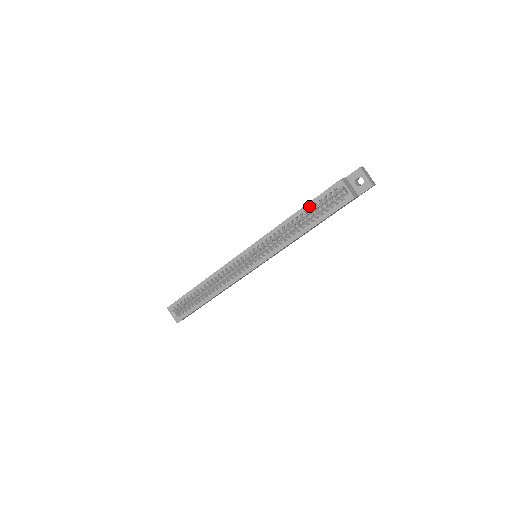
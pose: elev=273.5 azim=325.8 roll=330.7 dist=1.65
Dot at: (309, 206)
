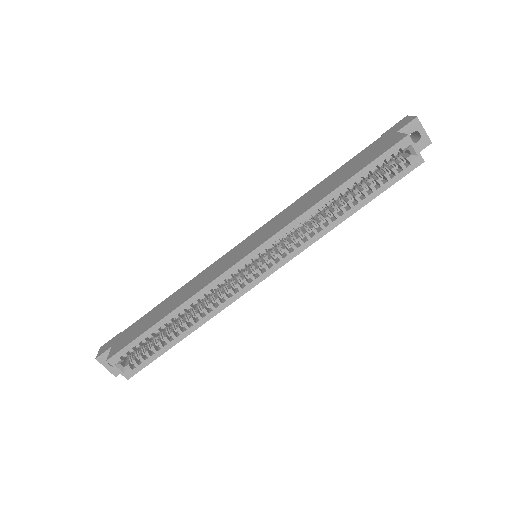
Dot at: (359, 177)
